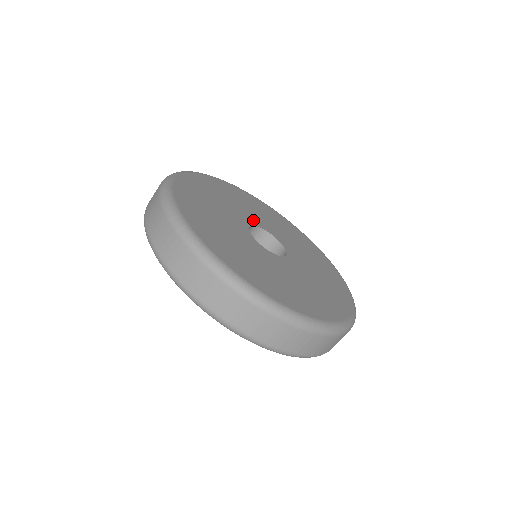
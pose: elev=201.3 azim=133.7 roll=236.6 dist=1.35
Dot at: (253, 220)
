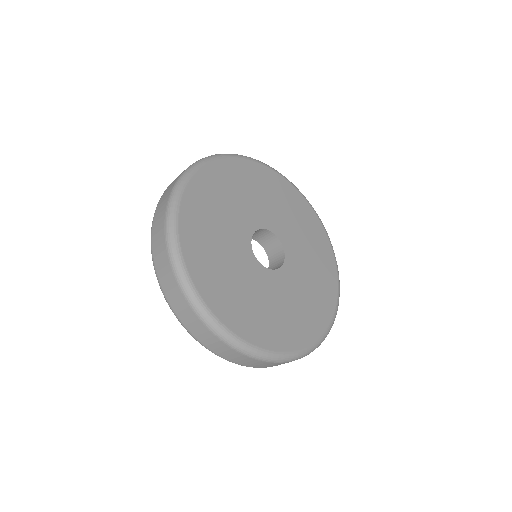
Dot at: (252, 221)
